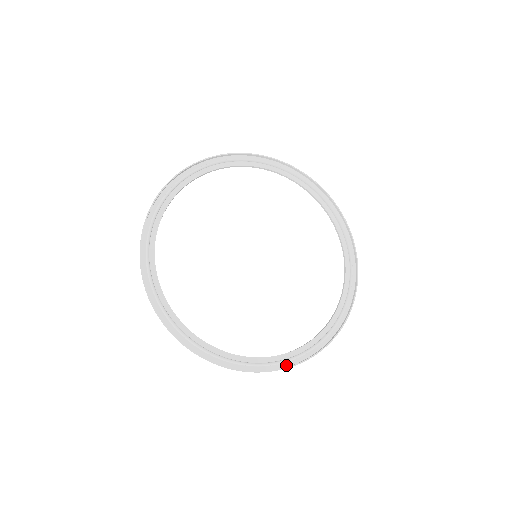
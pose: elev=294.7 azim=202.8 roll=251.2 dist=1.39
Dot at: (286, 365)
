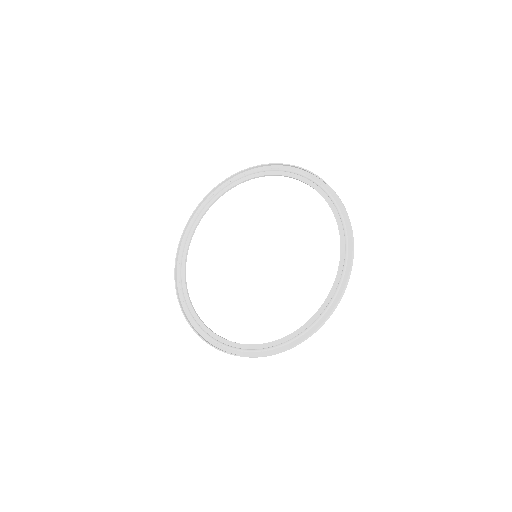
Dot at: (283, 348)
